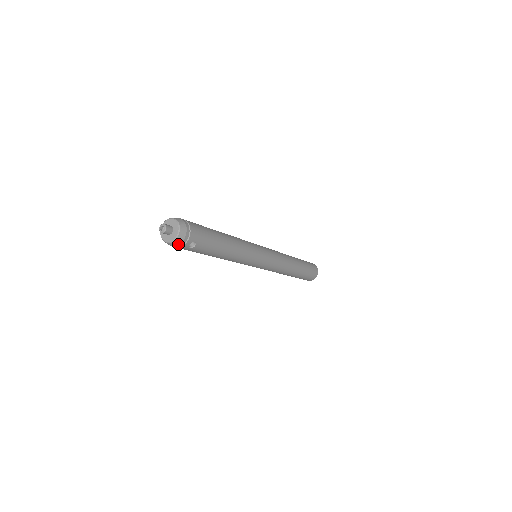
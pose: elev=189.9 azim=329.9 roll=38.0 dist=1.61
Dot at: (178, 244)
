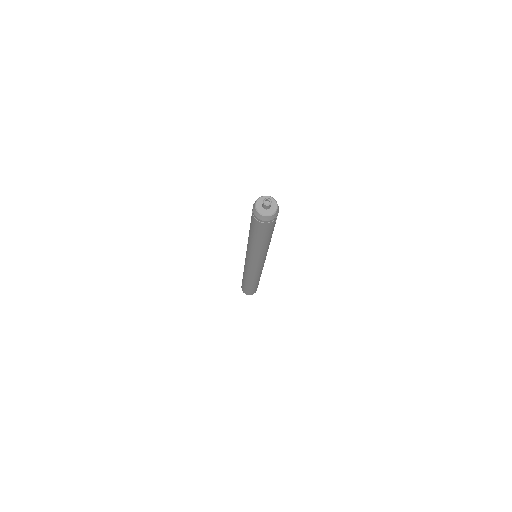
Dot at: (276, 215)
